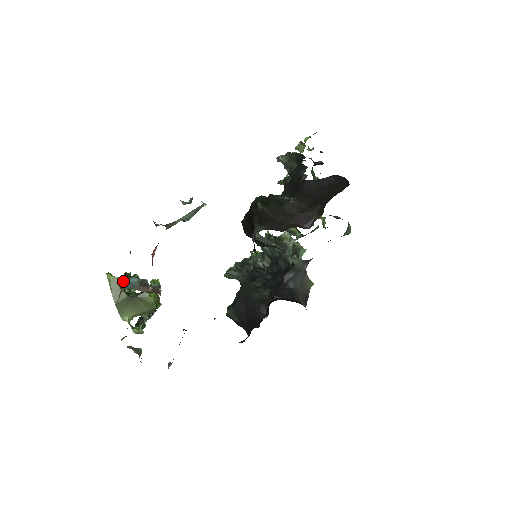
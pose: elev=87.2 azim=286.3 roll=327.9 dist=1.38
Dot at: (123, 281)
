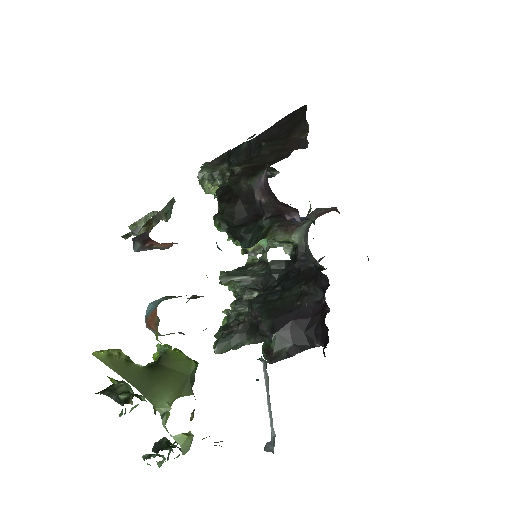
Dot at: (106, 394)
